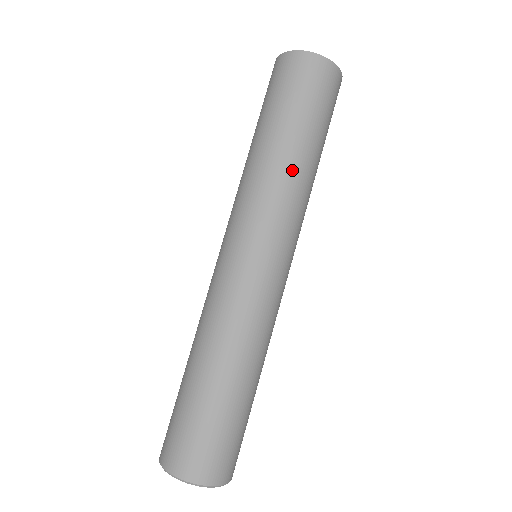
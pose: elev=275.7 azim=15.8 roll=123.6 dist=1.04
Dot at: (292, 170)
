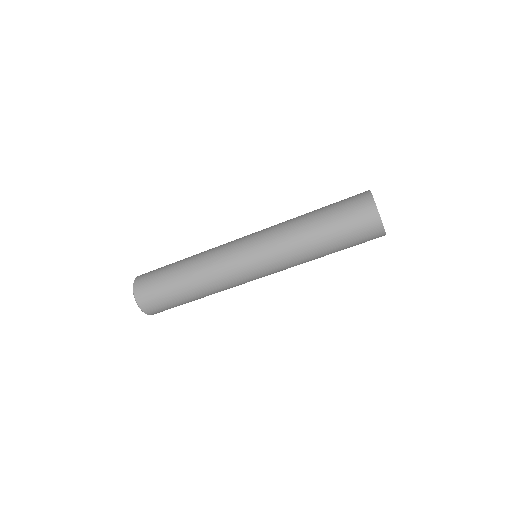
Dot at: (303, 242)
